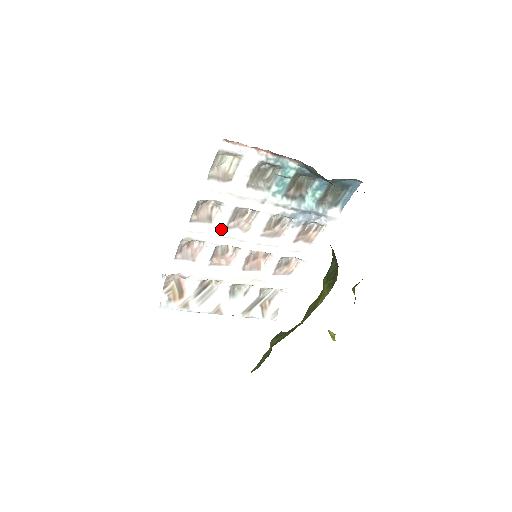
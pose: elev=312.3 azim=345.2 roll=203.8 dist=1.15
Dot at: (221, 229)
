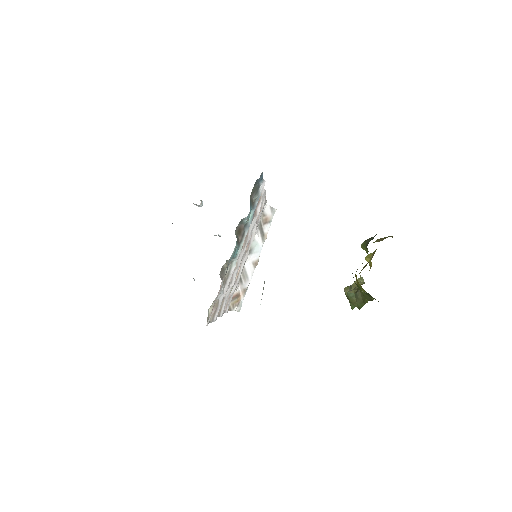
Dot at: (230, 288)
